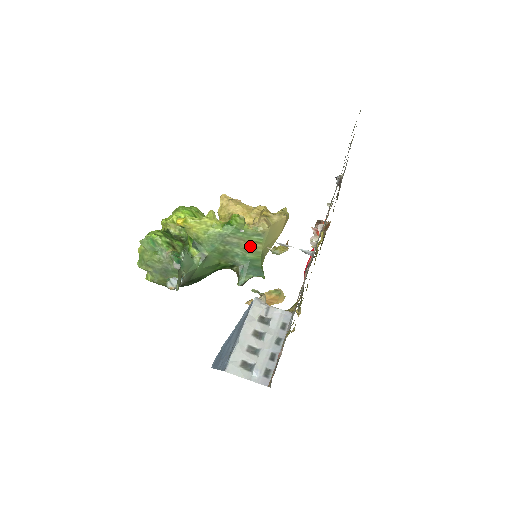
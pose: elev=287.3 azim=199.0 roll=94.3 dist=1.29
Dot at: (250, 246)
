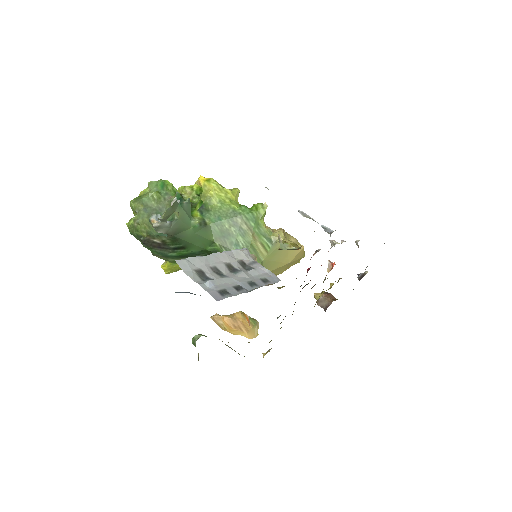
Dot at: (255, 245)
